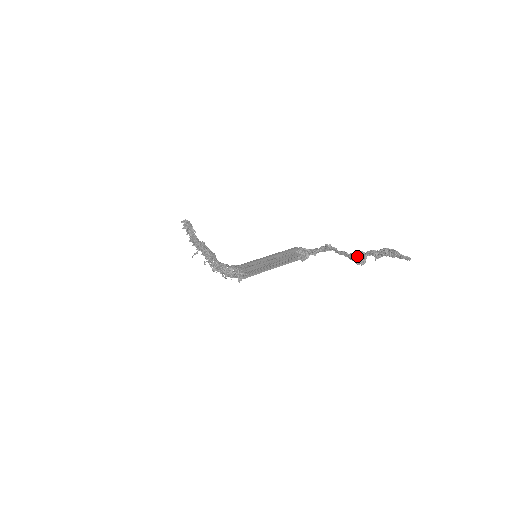
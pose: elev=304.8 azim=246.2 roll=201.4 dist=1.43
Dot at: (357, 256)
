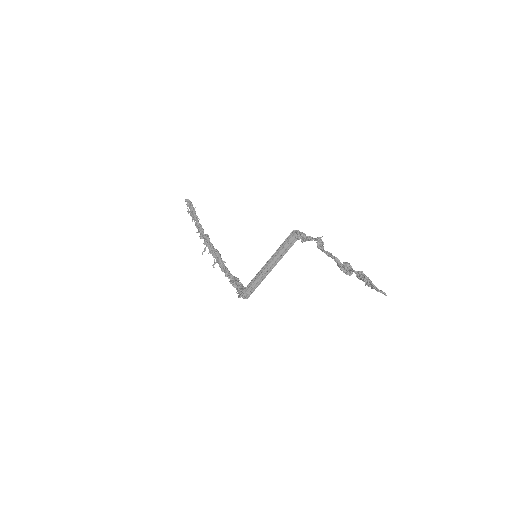
Dot at: (343, 269)
